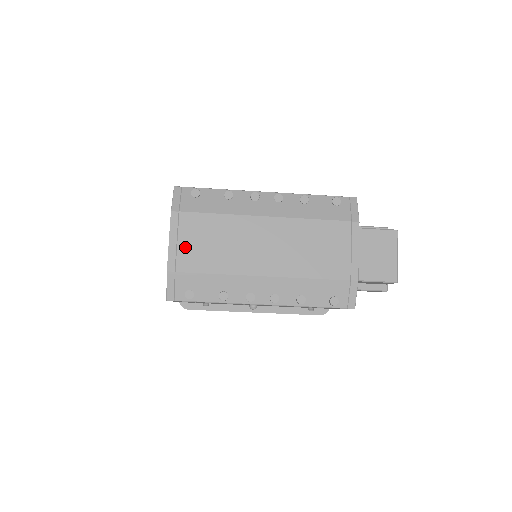
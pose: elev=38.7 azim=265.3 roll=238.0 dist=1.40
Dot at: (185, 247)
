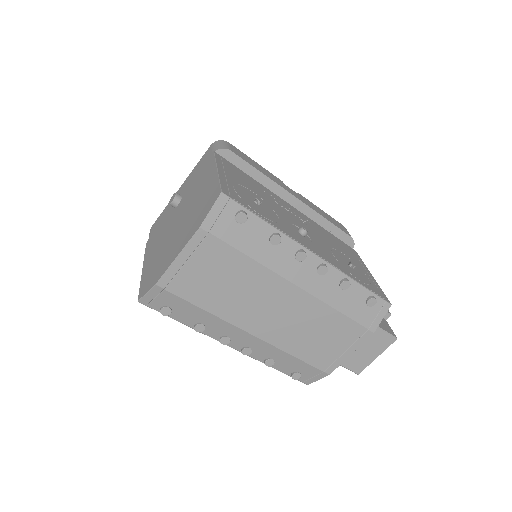
Dot at: (191, 271)
